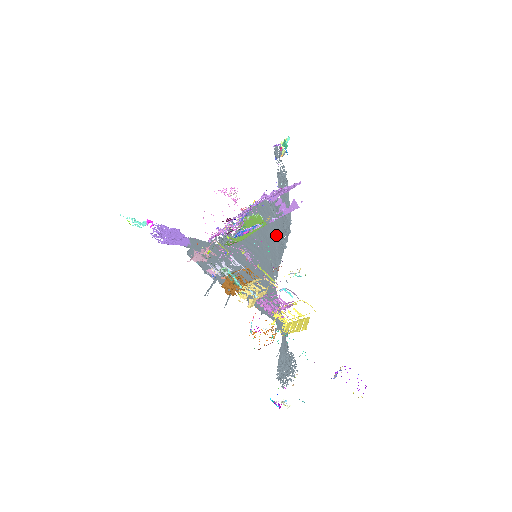
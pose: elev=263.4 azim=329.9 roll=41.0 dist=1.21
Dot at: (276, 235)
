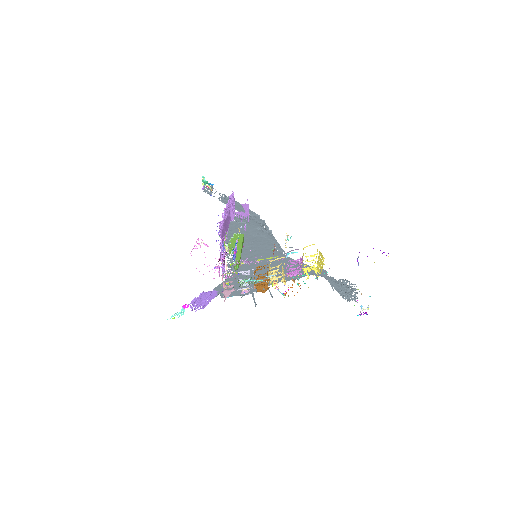
Dot at: (258, 232)
